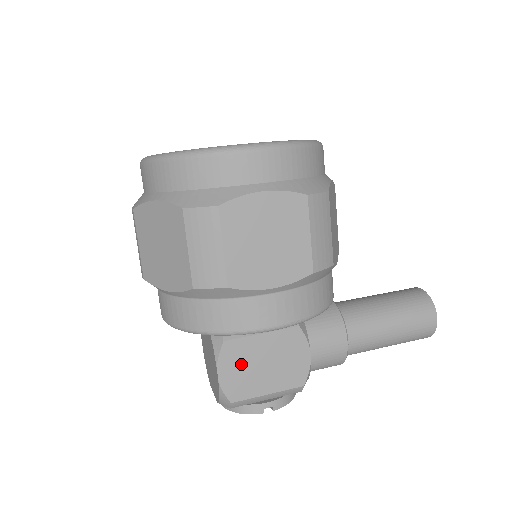
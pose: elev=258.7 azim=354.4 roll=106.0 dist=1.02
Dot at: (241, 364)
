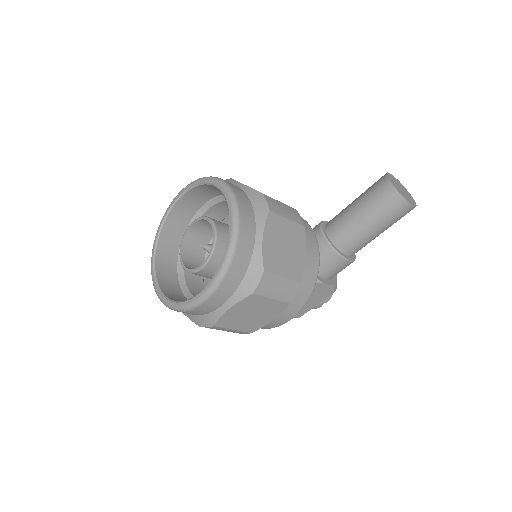
Dot at: occluded
